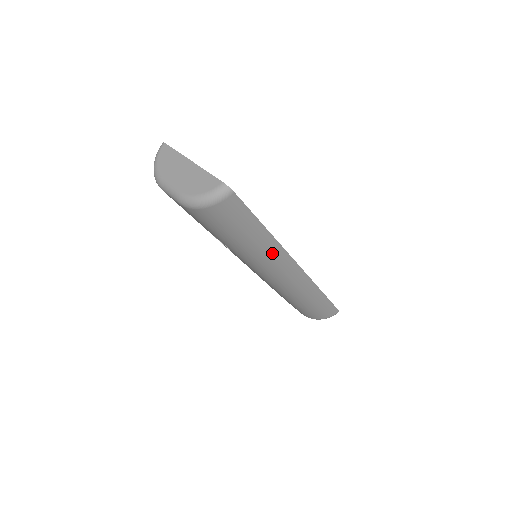
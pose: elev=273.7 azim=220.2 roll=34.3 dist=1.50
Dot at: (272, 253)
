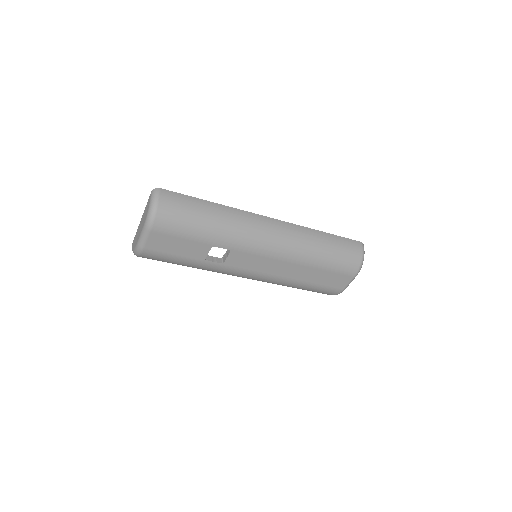
Dot at: (236, 216)
